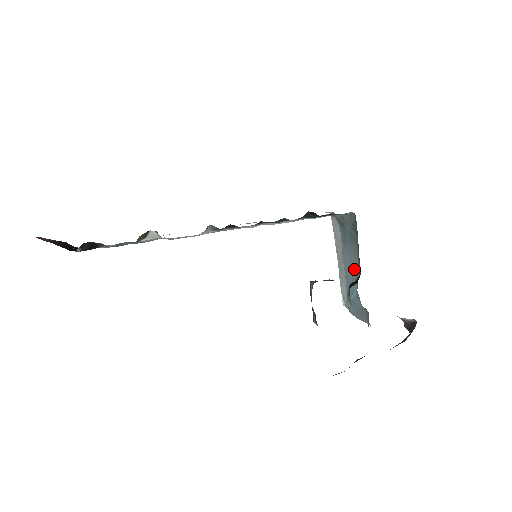
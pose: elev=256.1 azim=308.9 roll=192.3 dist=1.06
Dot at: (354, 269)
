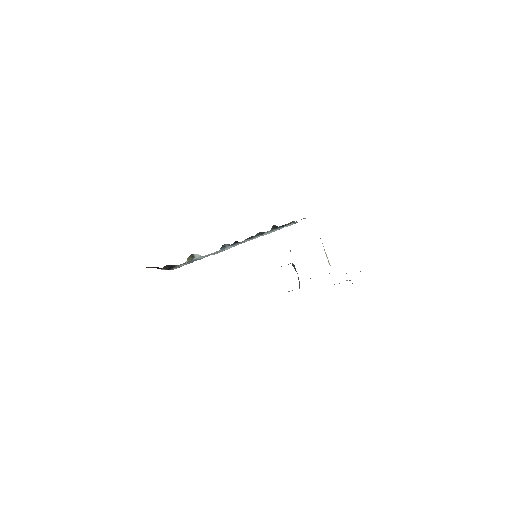
Dot at: occluded
